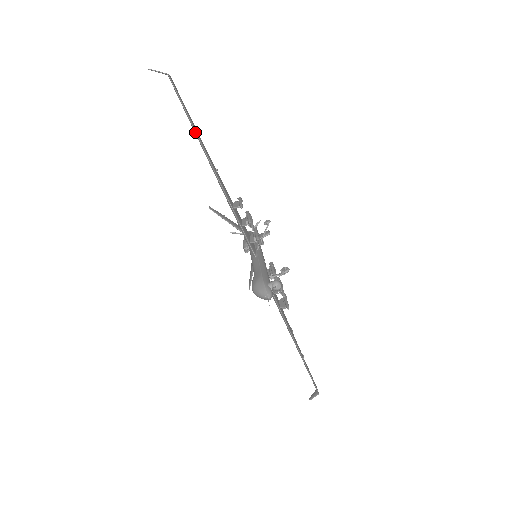
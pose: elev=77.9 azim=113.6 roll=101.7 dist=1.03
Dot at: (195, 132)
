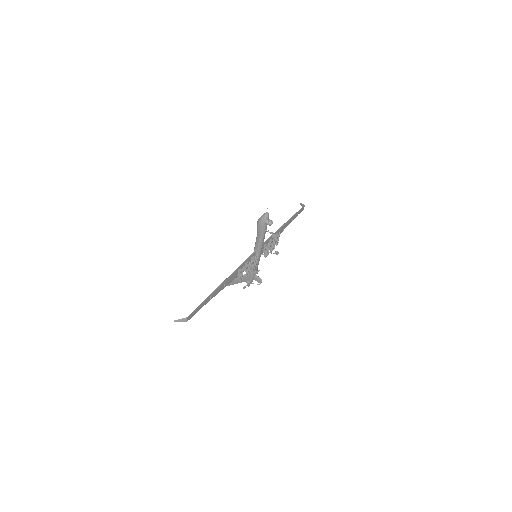
Dot at: (294, 215)
